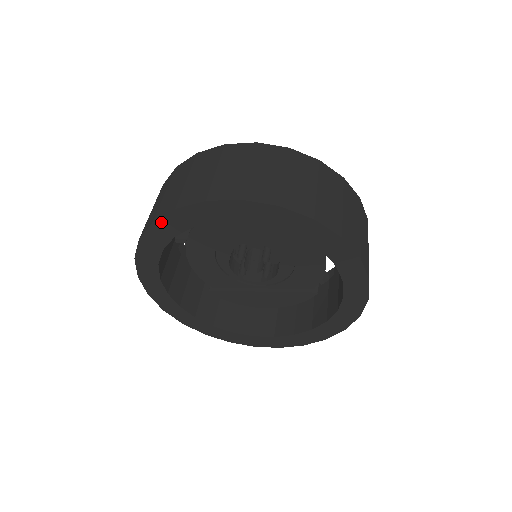
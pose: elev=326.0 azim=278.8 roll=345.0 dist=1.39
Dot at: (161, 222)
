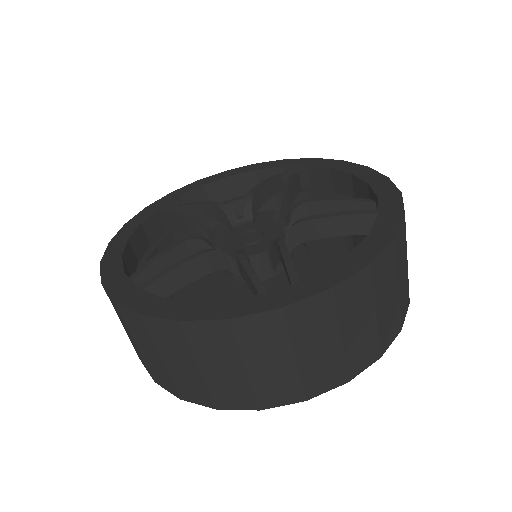
Dot at: (227, 405)
